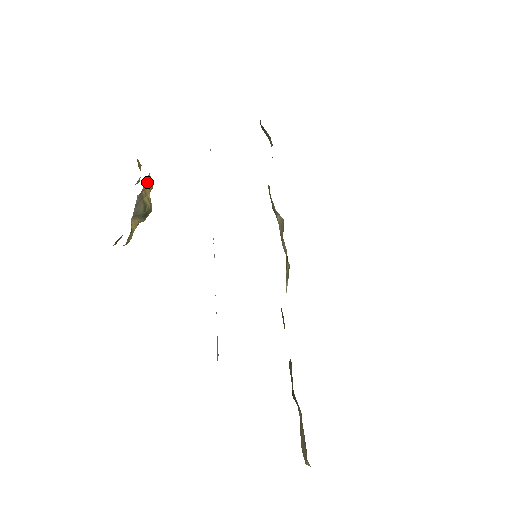
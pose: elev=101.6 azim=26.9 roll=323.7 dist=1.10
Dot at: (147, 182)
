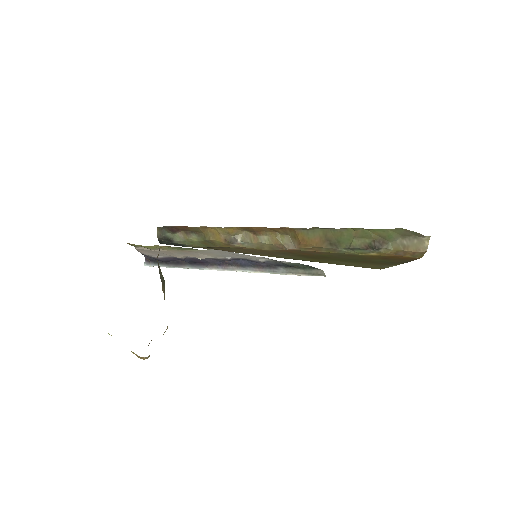
Dot at: occluded
